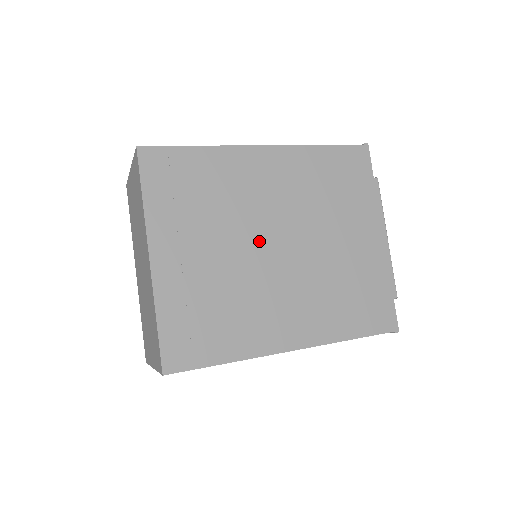
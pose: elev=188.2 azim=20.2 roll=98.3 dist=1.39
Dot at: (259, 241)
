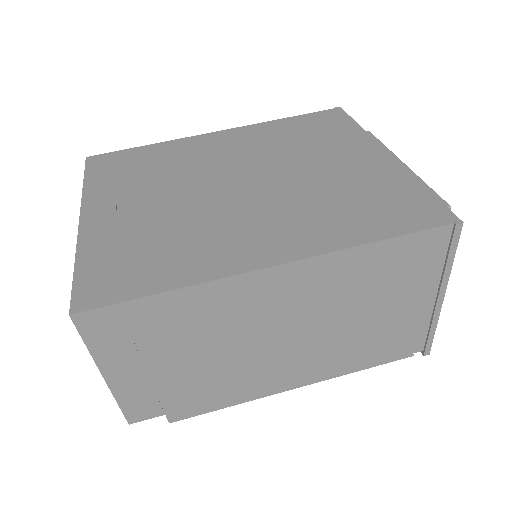
Dot at: (215, 185)
